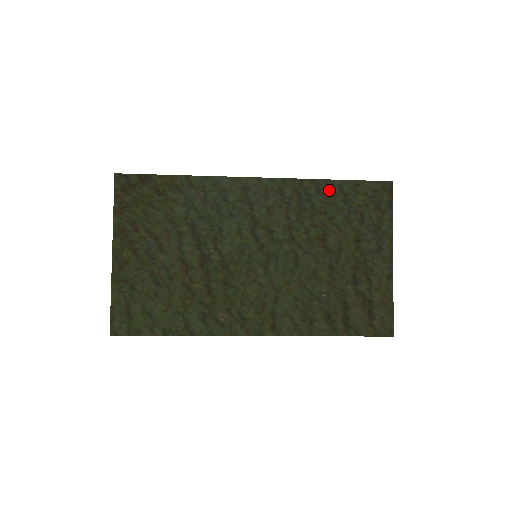
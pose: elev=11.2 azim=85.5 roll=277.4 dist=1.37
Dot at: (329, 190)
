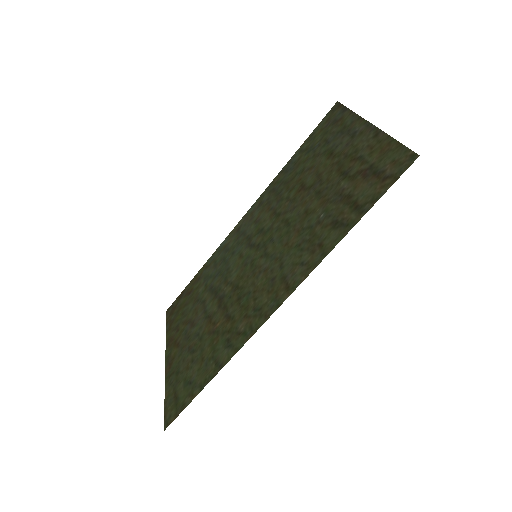
Dot at: (293, 162)
